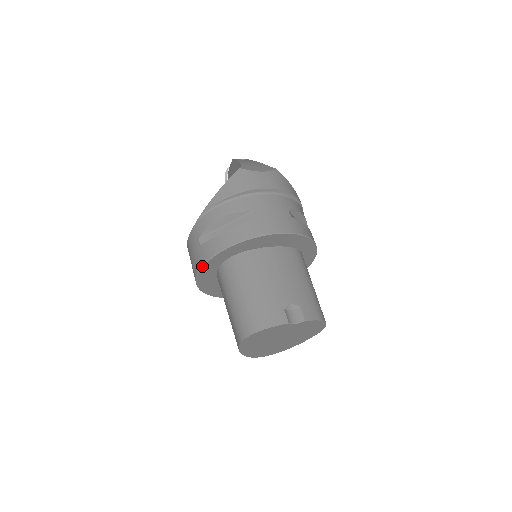
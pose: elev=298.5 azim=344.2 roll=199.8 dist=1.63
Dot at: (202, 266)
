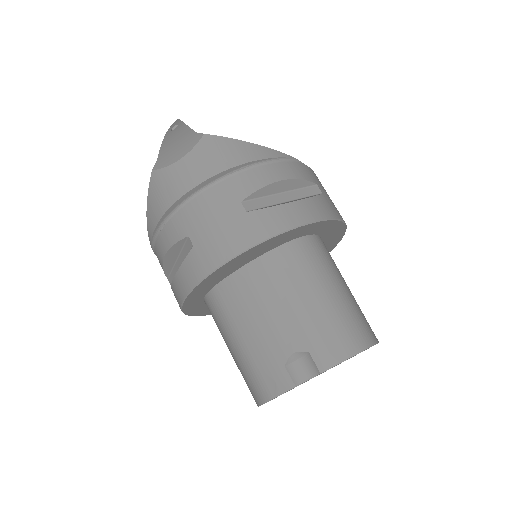
Dot at: (185, 314)
